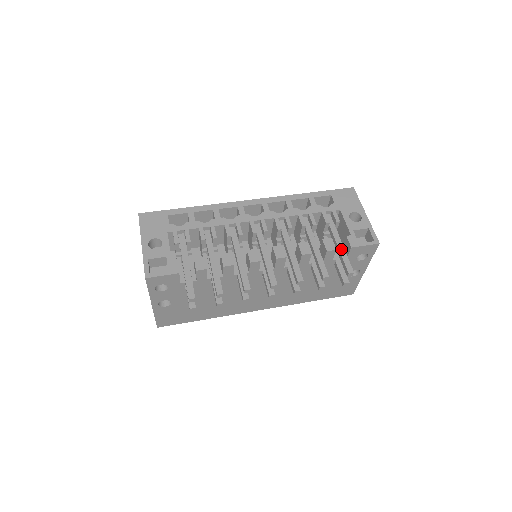
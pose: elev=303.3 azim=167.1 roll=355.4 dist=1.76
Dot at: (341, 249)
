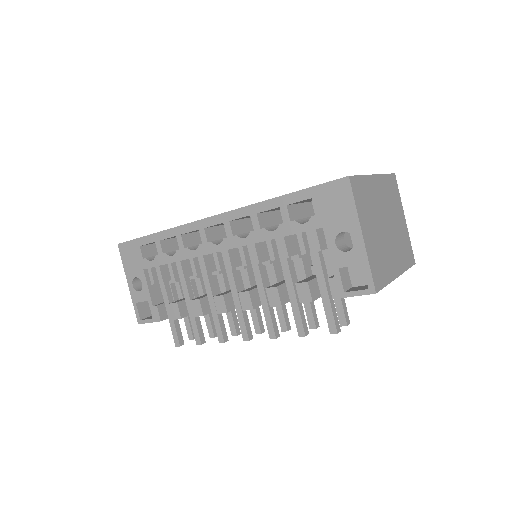
Dot at: (323, 294)
